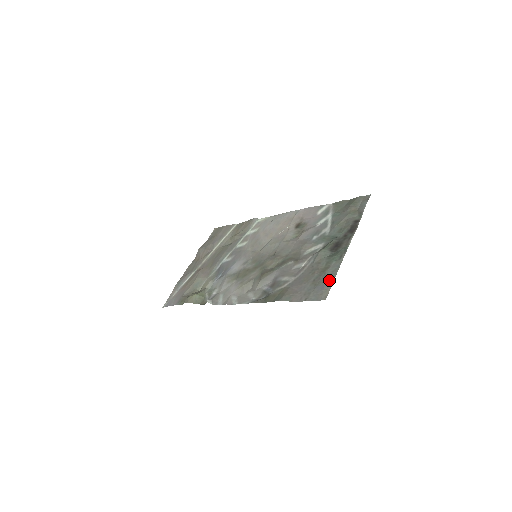
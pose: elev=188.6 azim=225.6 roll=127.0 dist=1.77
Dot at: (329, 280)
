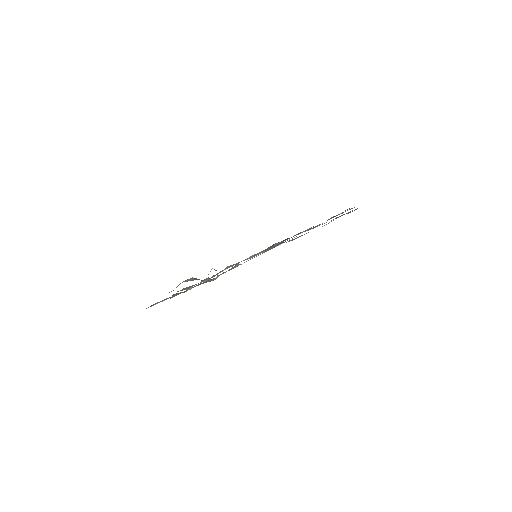
Dot at: occluded
